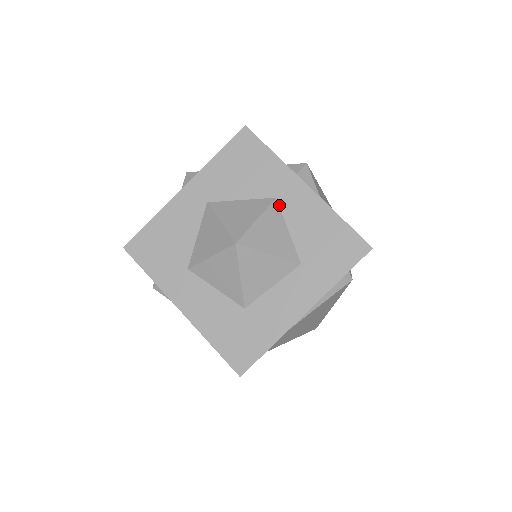
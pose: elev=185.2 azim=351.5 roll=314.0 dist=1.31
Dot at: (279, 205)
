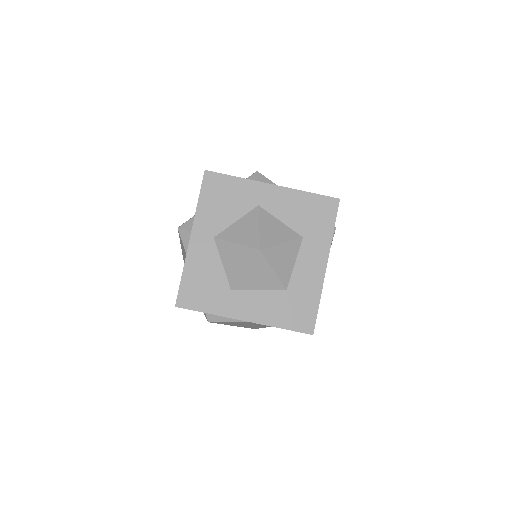
Dot at: (264, 209)
